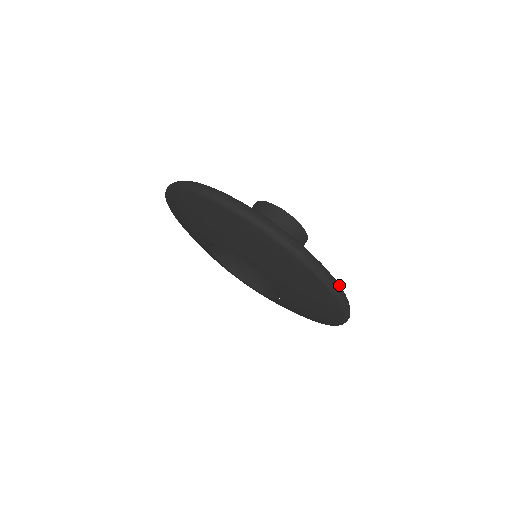
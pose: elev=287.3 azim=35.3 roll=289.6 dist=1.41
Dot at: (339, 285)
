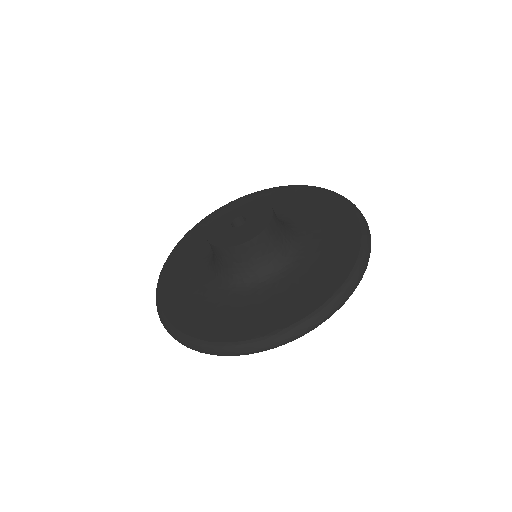
Dot at: (352, 204)
